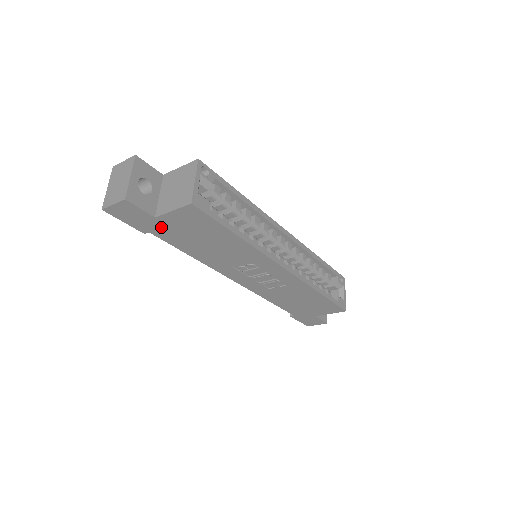
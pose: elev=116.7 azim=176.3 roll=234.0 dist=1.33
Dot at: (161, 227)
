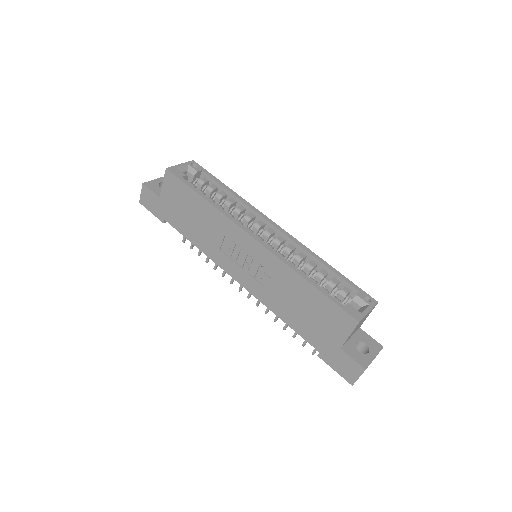
Dot at: (166, 209)
